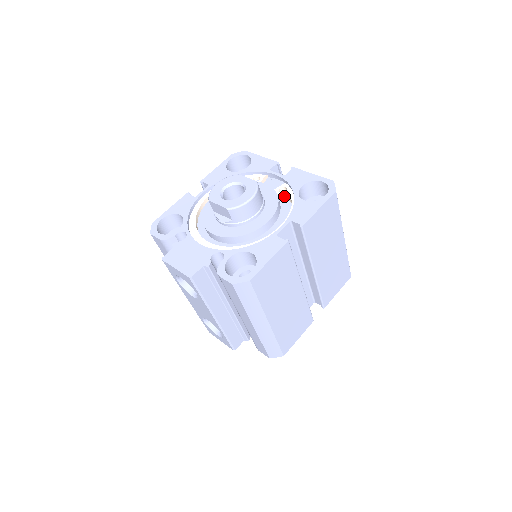
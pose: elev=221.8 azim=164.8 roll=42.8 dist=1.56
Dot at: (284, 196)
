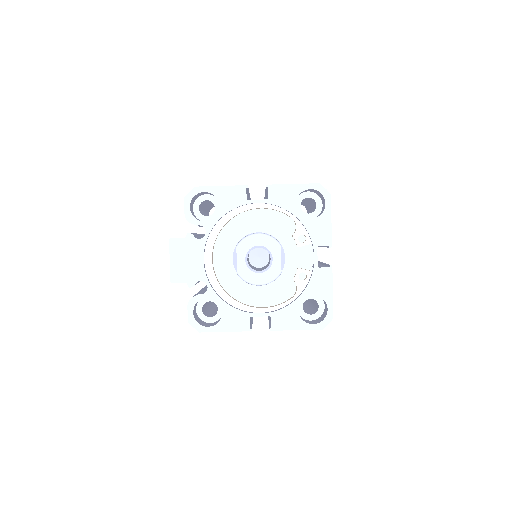
Dot at: (296, 284)
